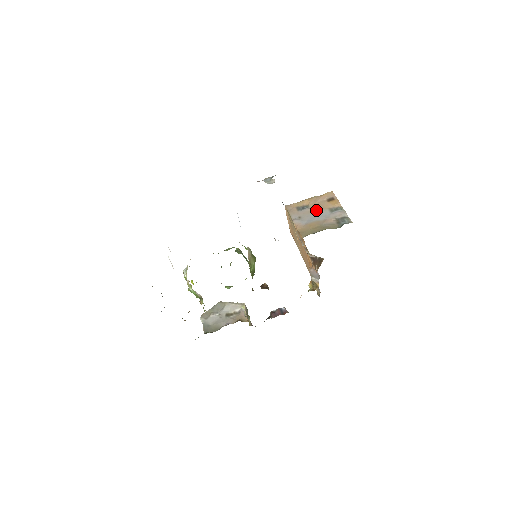
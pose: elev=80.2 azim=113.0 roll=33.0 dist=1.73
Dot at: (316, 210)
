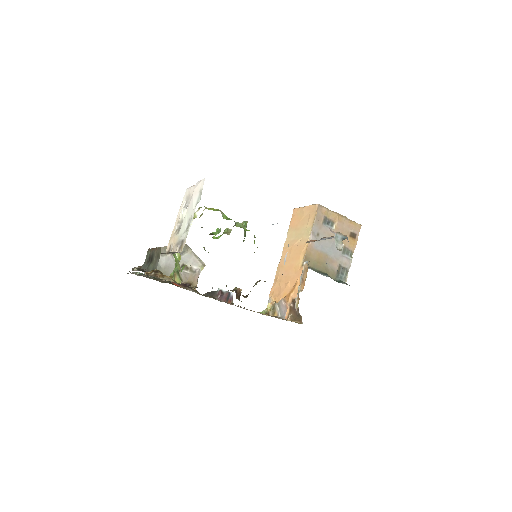
Dot at: occluded
